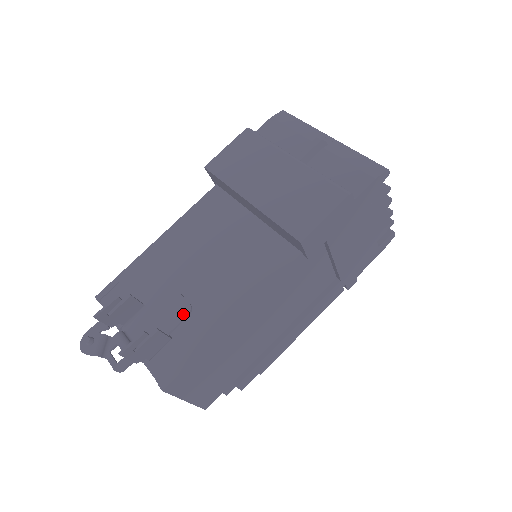
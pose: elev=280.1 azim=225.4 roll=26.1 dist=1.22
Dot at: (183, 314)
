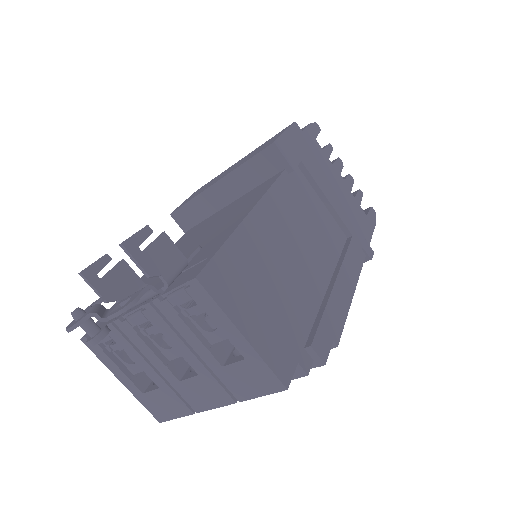
Dot at: (192, 251)
